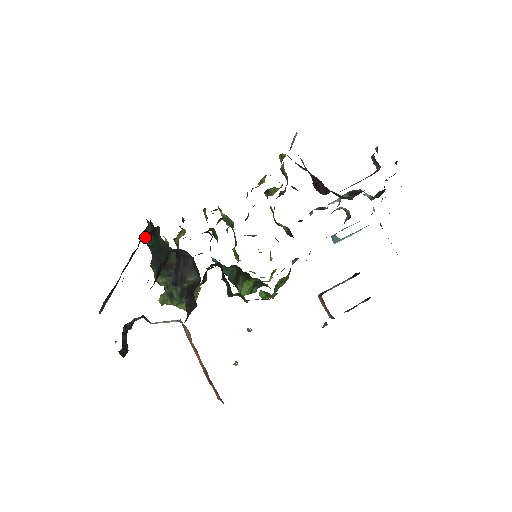
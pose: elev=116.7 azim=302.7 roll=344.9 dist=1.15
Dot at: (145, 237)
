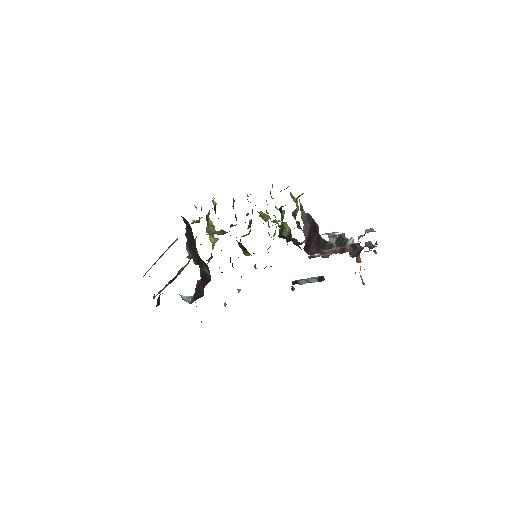
Dot at: (184, 220)
